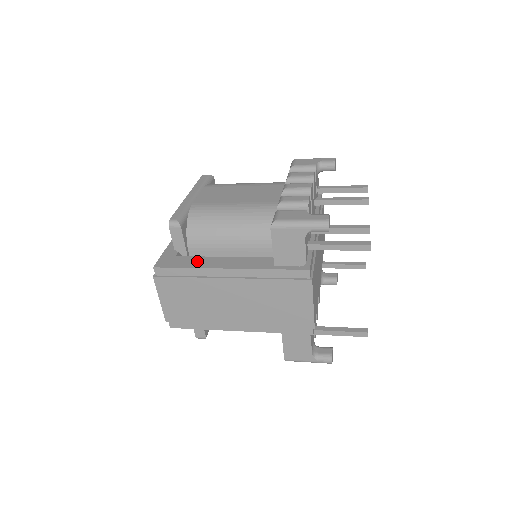
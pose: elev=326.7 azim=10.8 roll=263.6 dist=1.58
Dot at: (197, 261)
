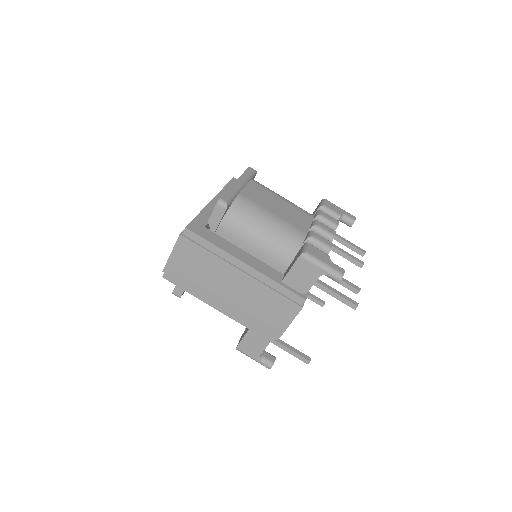
Dot at: (222, 242)
